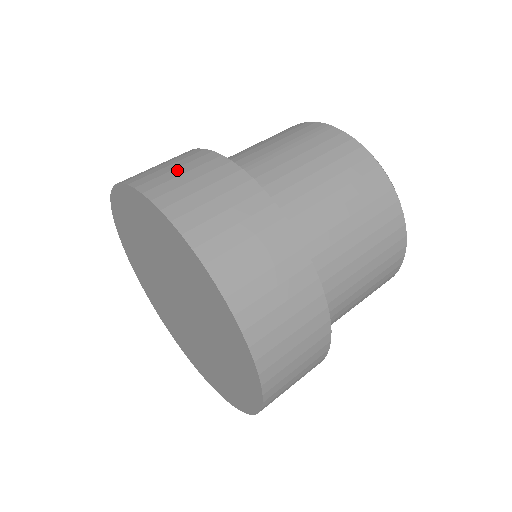
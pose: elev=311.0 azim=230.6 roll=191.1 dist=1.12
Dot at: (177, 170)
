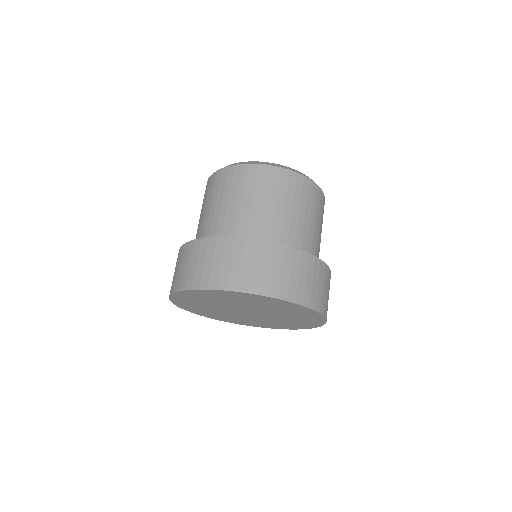
Dot at: (215, 263)
